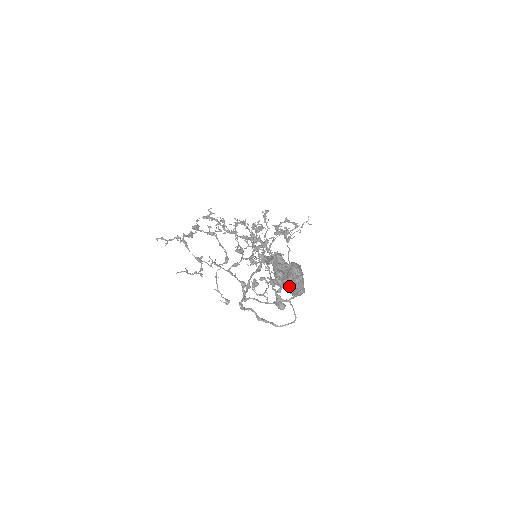
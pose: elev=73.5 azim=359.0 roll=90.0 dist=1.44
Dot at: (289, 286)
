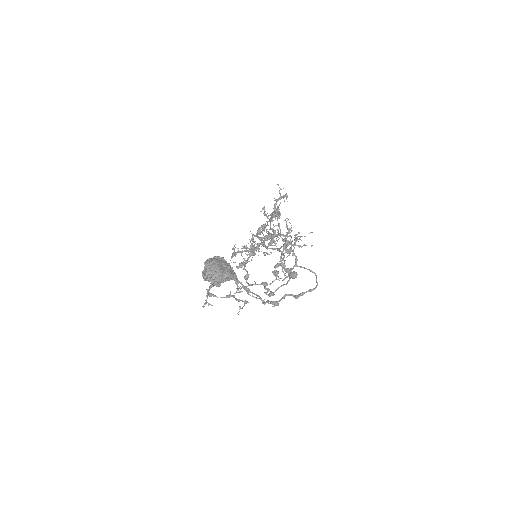
Dot at: (214, 280)
